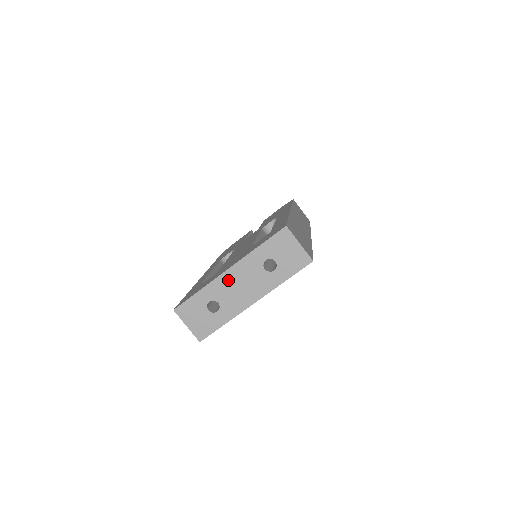
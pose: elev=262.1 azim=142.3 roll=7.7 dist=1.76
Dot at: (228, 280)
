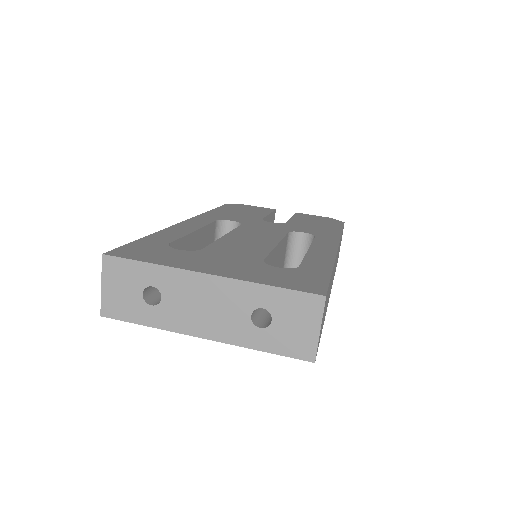
Dot at: (197, 285)
